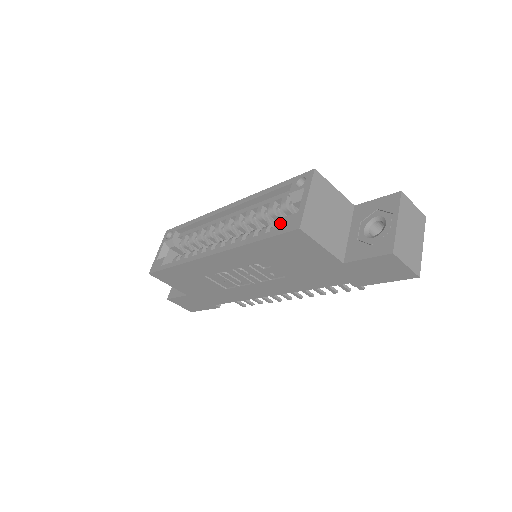
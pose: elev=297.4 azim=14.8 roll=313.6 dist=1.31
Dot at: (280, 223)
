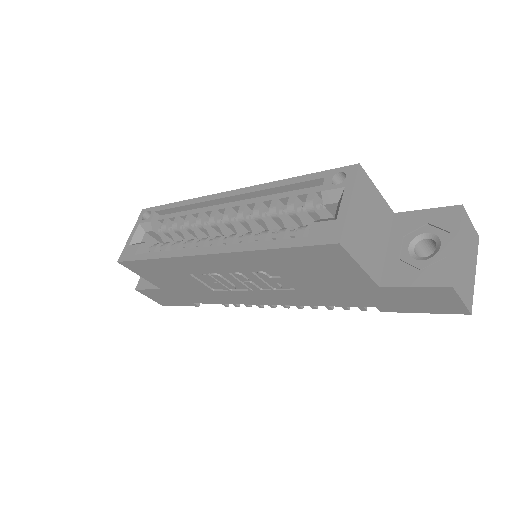
Dot at: (305, 228)
